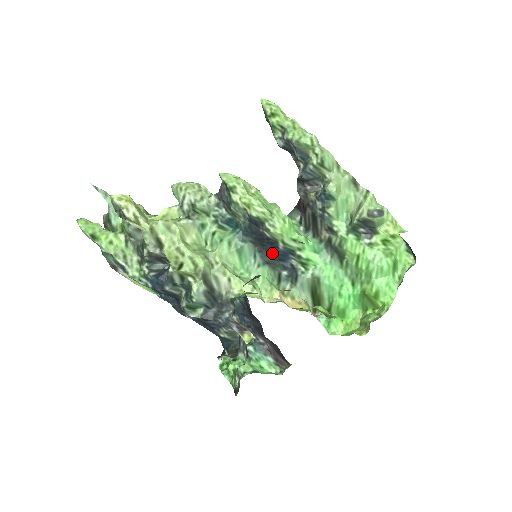
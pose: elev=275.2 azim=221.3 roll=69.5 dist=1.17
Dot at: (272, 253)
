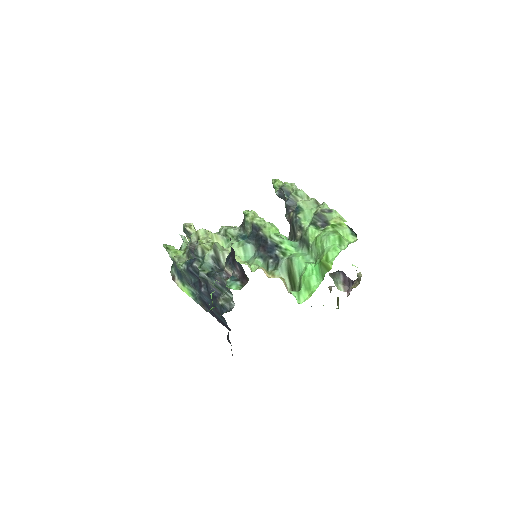
Dot at: (264, 248)
